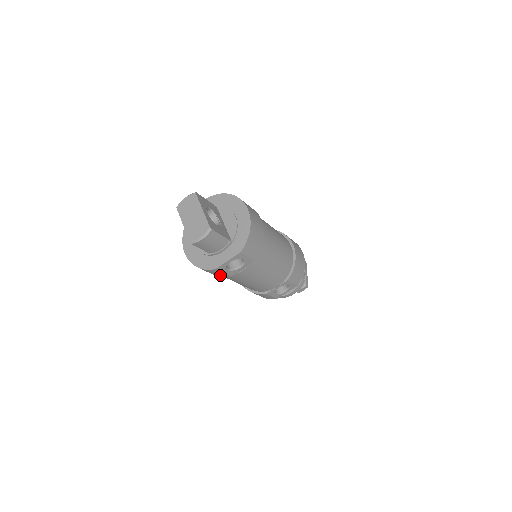
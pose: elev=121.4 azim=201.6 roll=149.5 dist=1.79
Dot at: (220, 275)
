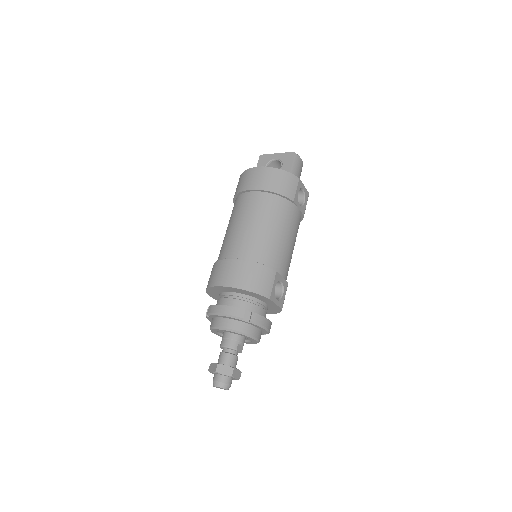
Dot at: (289, 192)
